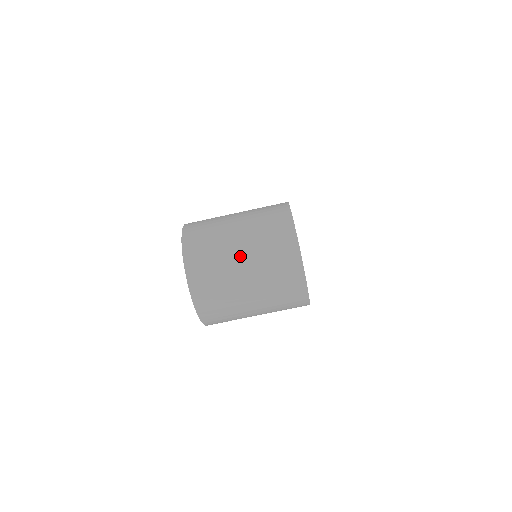
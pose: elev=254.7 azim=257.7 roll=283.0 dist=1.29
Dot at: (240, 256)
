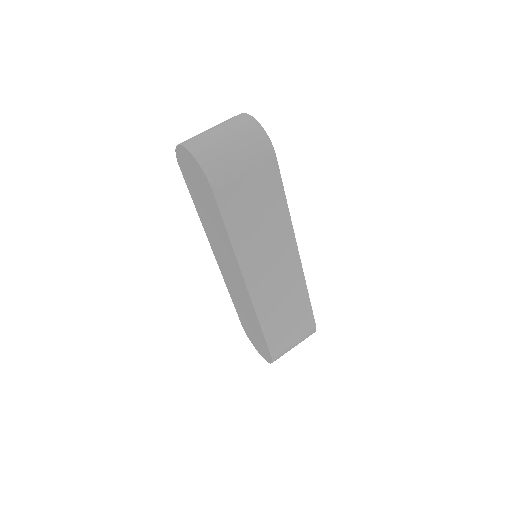
Dot at: (212, 129)
